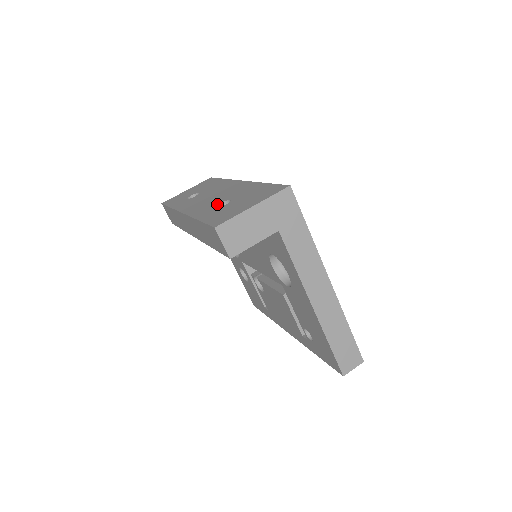
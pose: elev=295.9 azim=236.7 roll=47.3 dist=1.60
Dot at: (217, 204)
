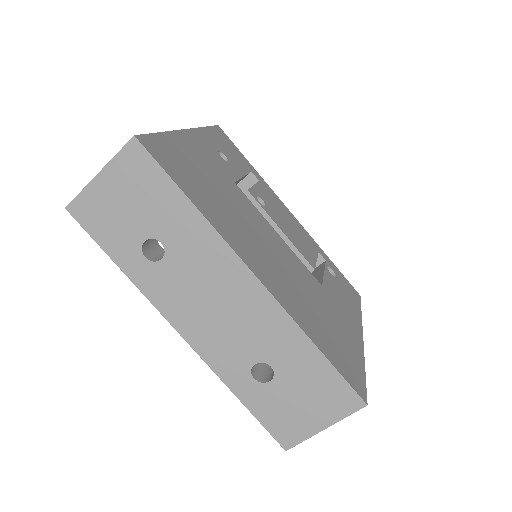
Dot at: (250, 365)
